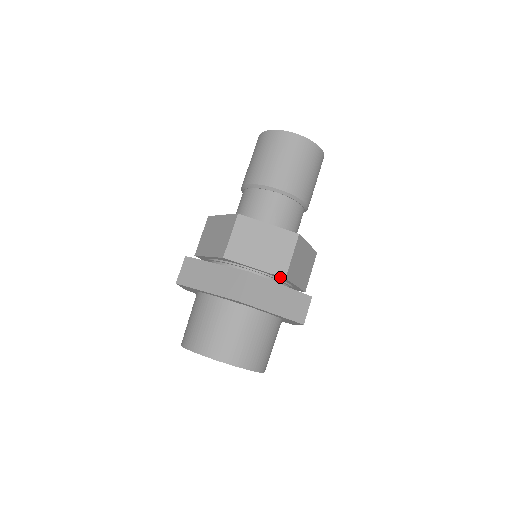
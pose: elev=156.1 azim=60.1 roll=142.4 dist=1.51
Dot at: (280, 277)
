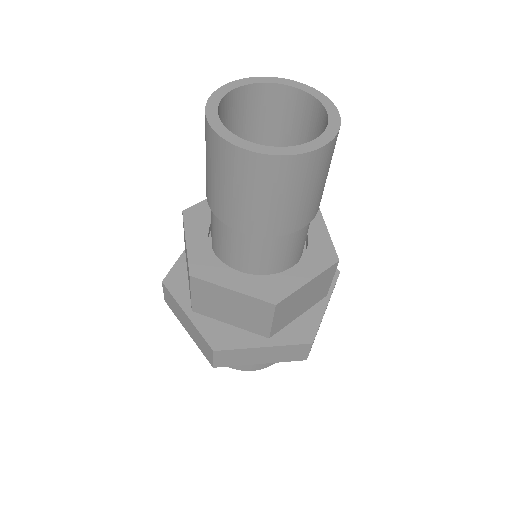
Dot at: occluded
